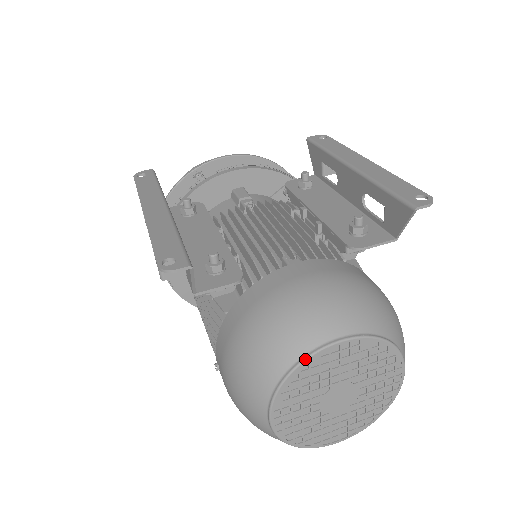
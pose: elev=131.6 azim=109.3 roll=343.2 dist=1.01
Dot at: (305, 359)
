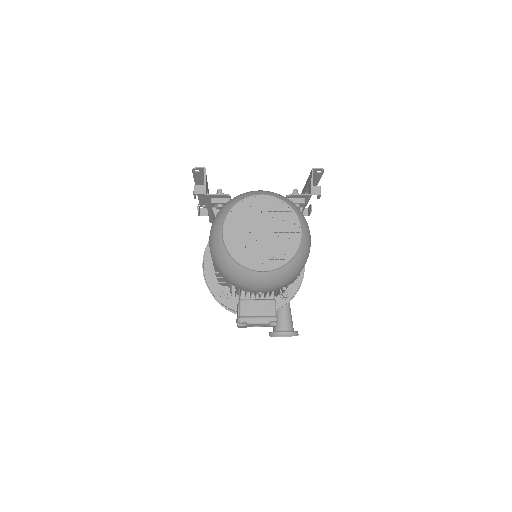
Dot at: (243, 198)
